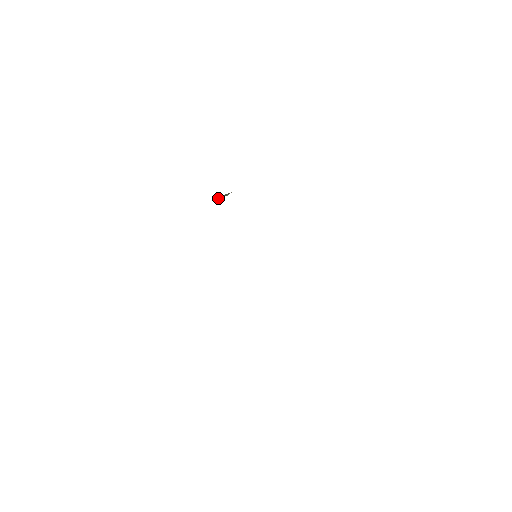
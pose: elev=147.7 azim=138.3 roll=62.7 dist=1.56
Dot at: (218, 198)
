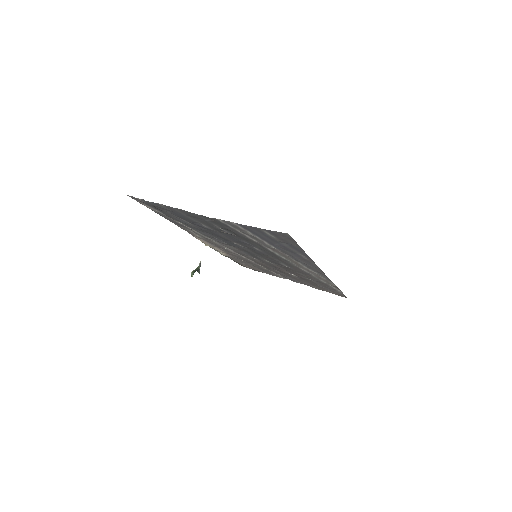
Dot at: (193, 272)
